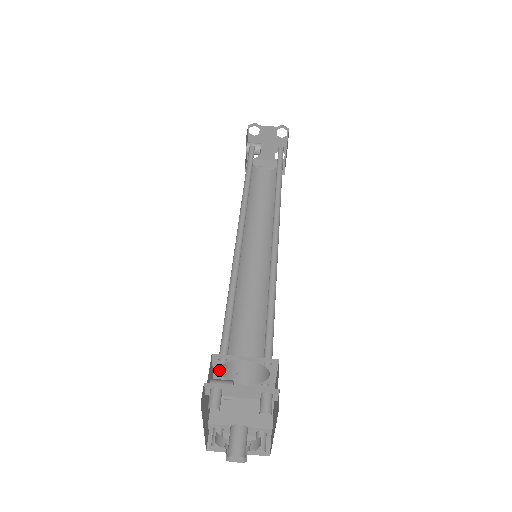
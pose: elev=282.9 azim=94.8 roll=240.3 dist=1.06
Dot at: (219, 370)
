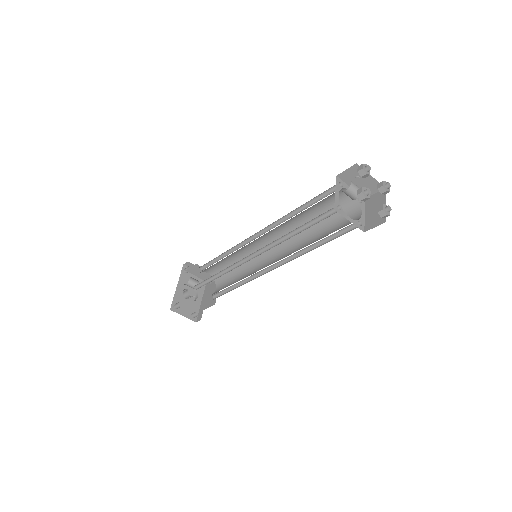
Dot at: occluded
